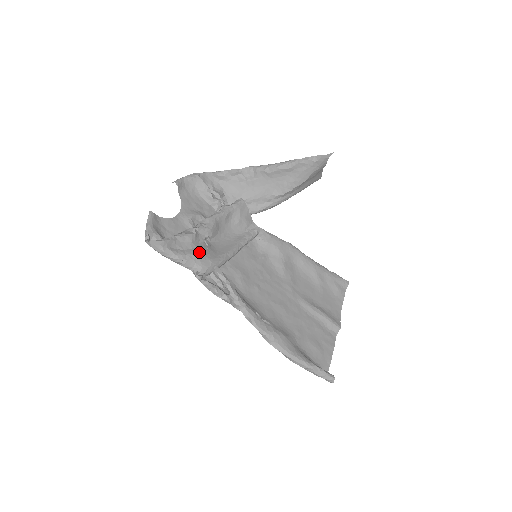
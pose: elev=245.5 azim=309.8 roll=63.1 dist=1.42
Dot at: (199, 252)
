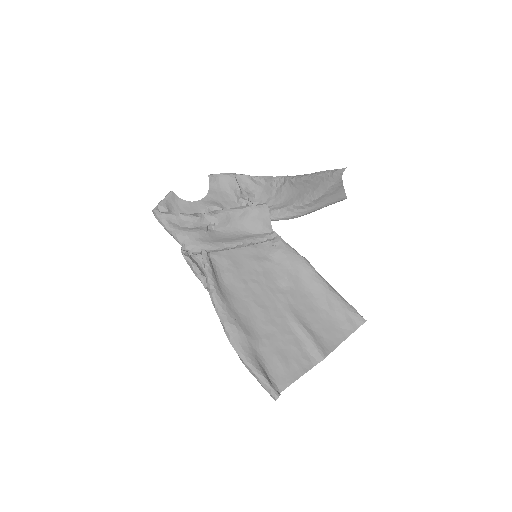
Dot at: (193, 232)
